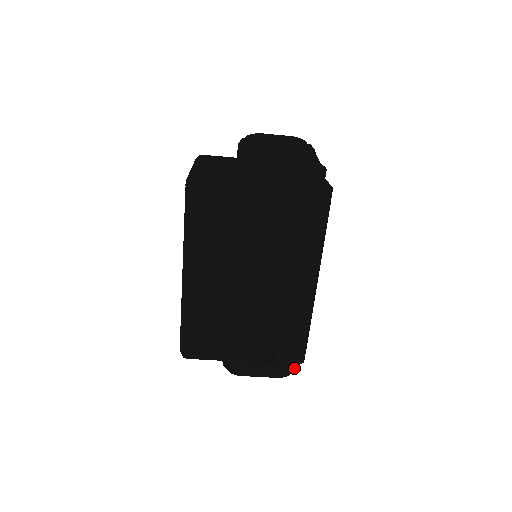
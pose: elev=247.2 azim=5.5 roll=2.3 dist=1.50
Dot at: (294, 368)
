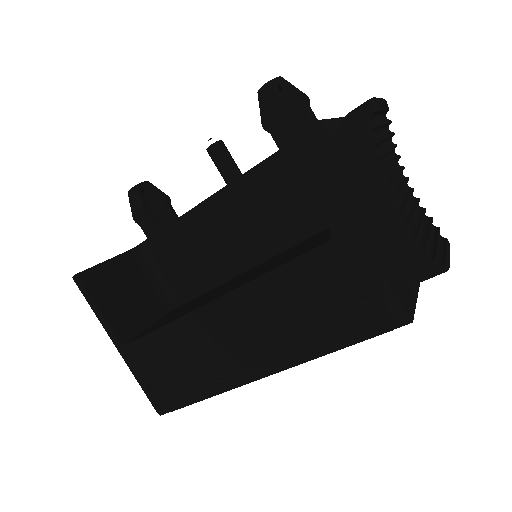
Dot at: occluded
